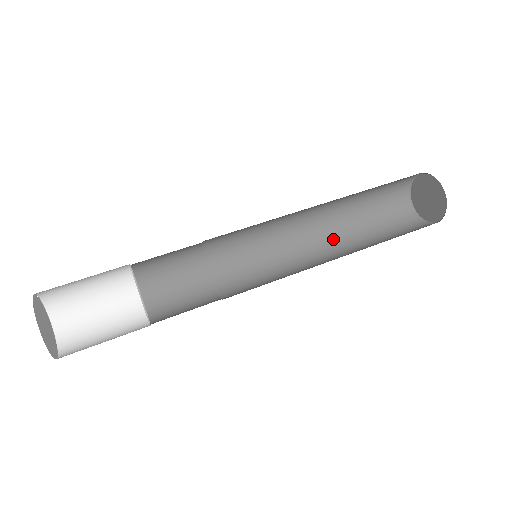
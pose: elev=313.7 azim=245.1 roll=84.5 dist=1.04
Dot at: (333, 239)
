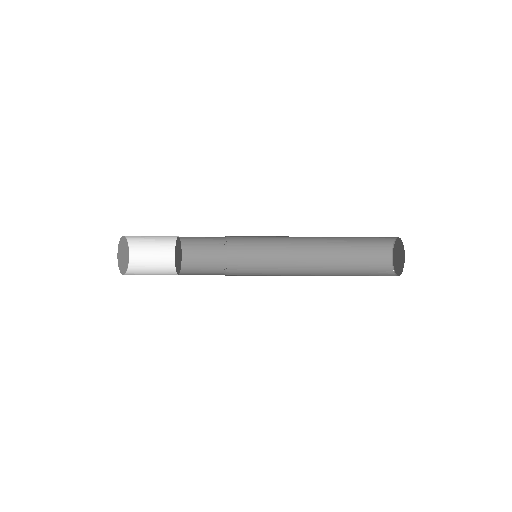
Dot at: (321, 240)
